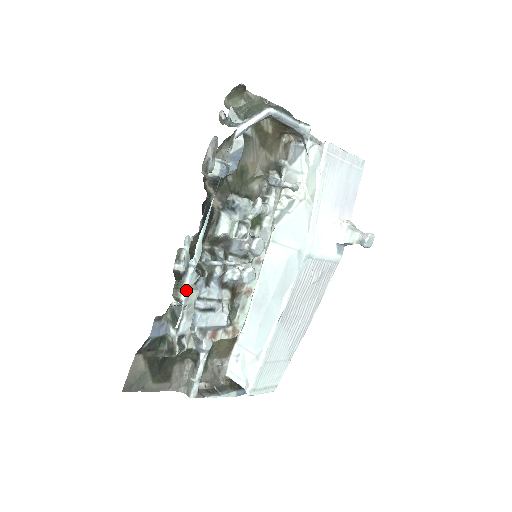
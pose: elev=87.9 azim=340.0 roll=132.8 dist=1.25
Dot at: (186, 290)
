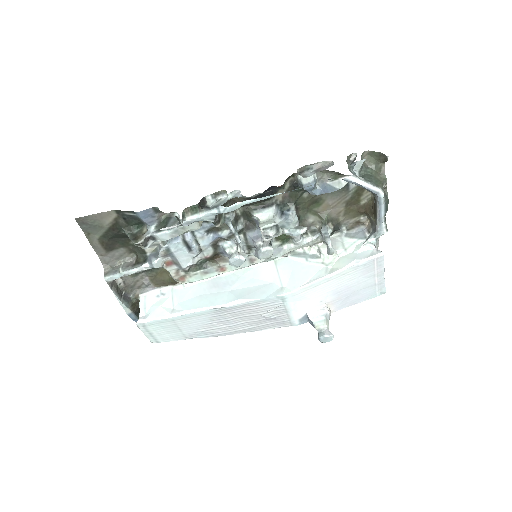
Dot at: (196, 218)
